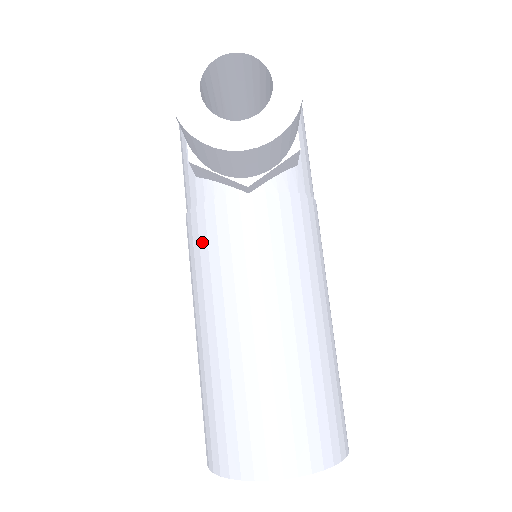
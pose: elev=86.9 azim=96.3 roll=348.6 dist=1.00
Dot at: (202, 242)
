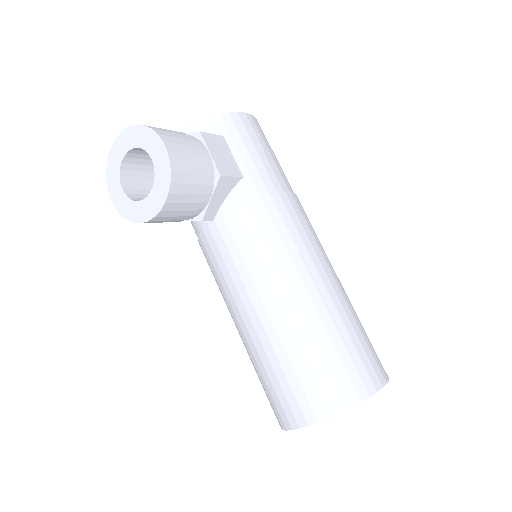
Dot at: (209, 266)
